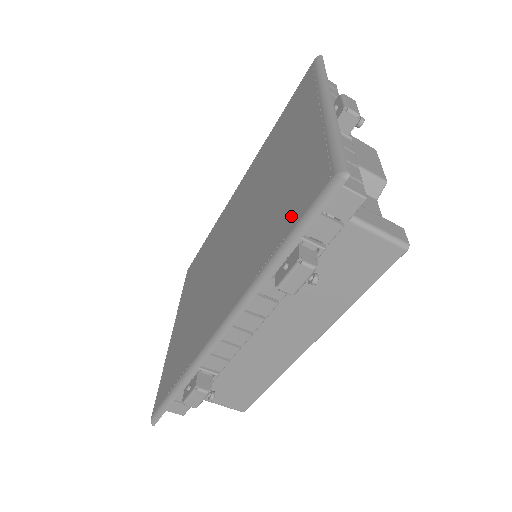
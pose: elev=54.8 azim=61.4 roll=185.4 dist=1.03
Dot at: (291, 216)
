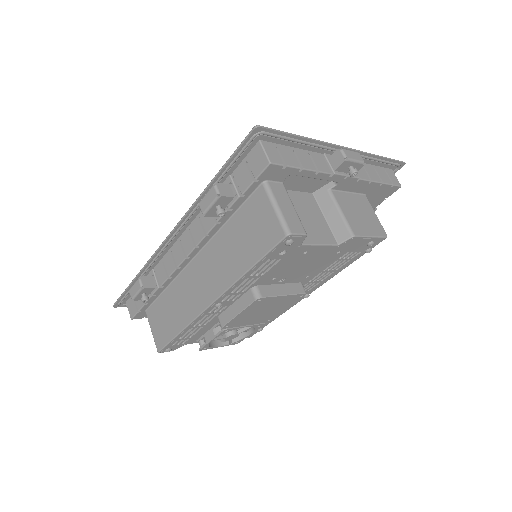
Dot at: occluded
